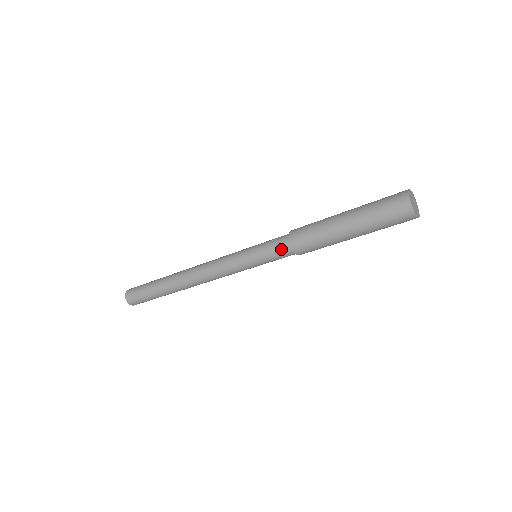
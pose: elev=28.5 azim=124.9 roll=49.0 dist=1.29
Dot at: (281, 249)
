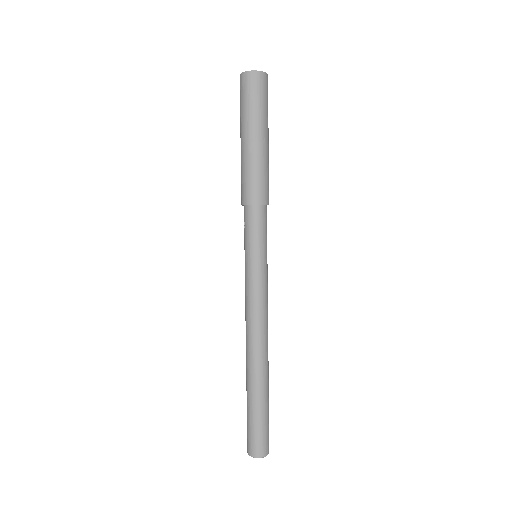
Dot at: (254, 218)
